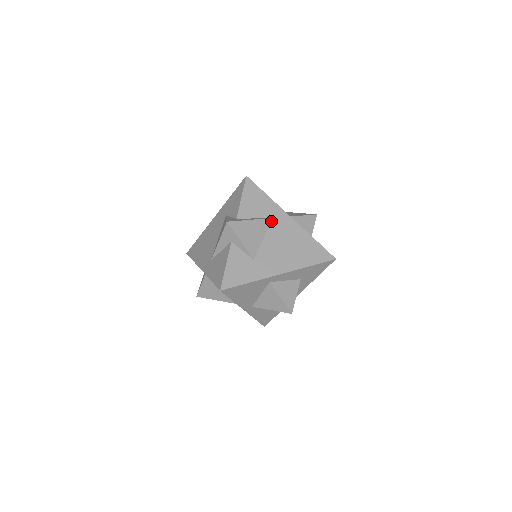
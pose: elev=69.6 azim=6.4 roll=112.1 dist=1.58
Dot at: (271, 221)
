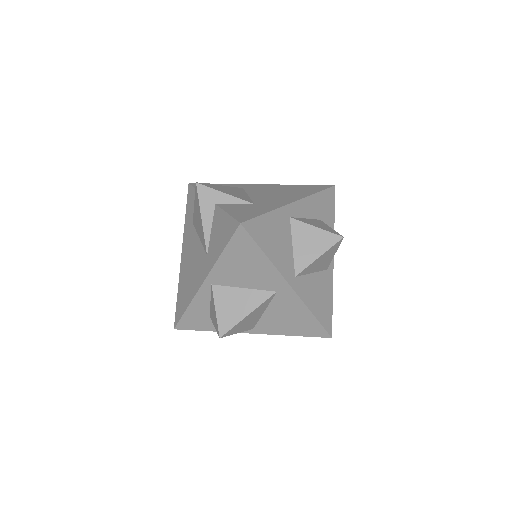
Dot at: (243, 189)
